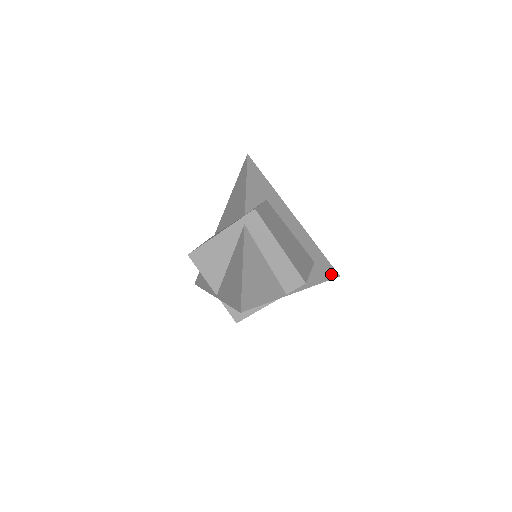
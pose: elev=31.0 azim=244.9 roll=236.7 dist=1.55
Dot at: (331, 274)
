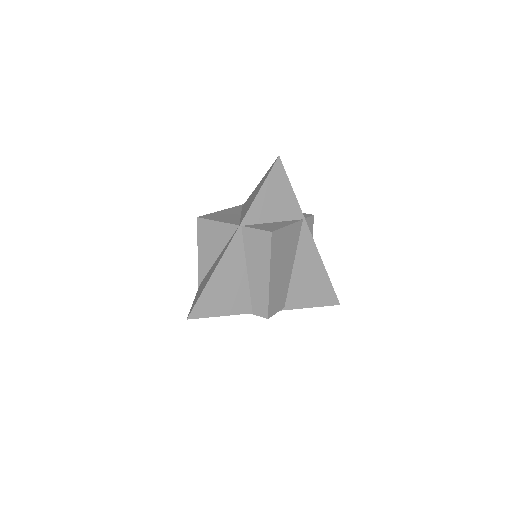
Dot at: occluded
